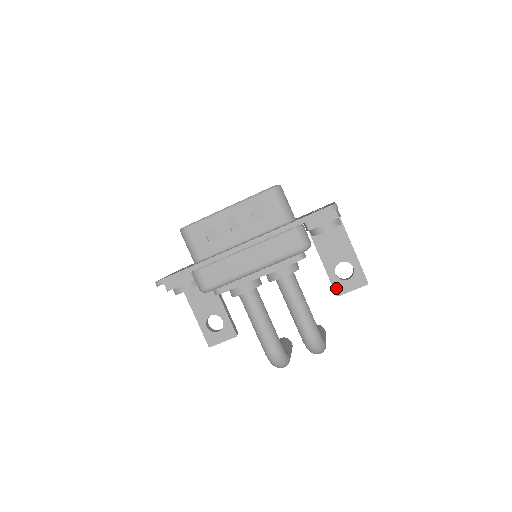
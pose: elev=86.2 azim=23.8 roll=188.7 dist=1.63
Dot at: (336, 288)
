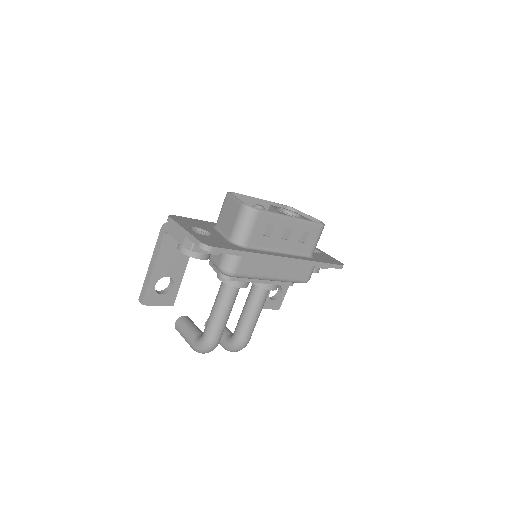
Dot at: occluded
